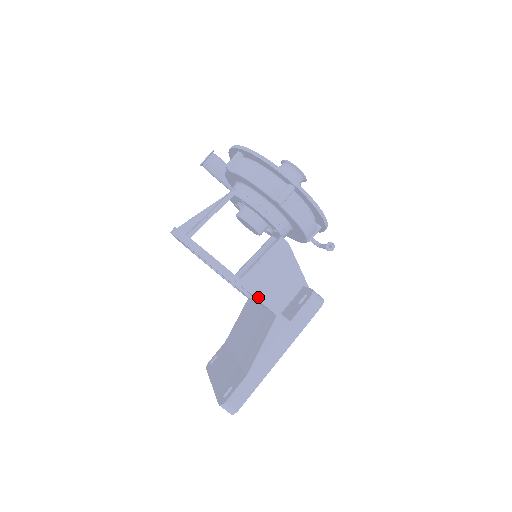
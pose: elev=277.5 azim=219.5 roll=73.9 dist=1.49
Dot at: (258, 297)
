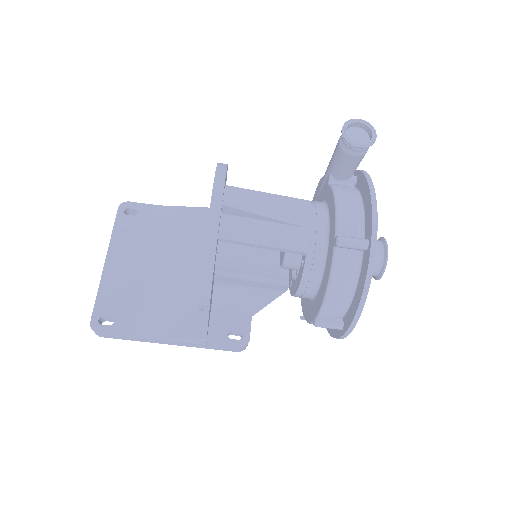
Dot at: (205, 329)
